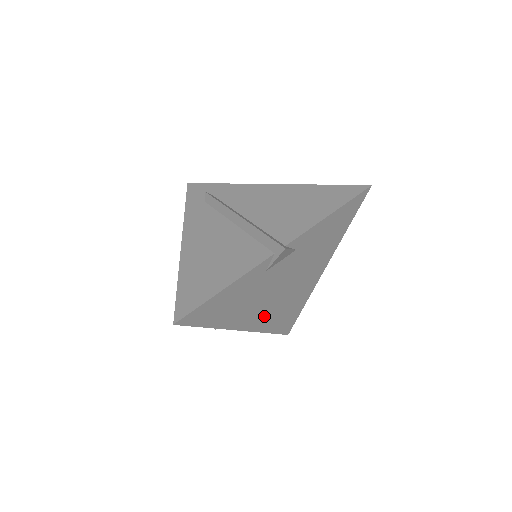
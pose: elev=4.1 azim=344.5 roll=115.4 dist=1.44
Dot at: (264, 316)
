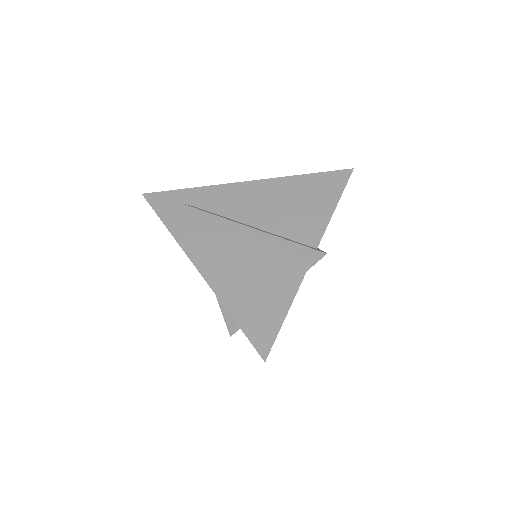
Dot at: occluded
